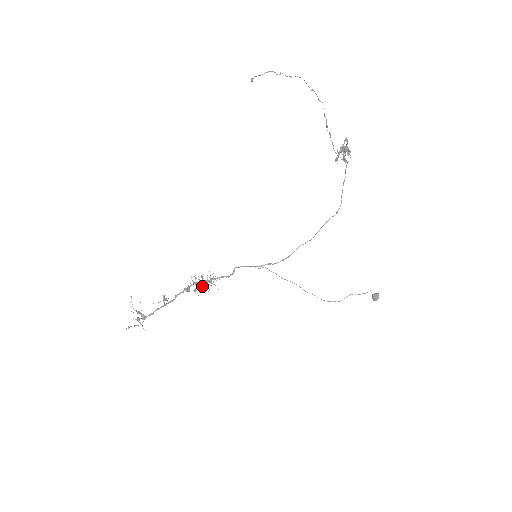
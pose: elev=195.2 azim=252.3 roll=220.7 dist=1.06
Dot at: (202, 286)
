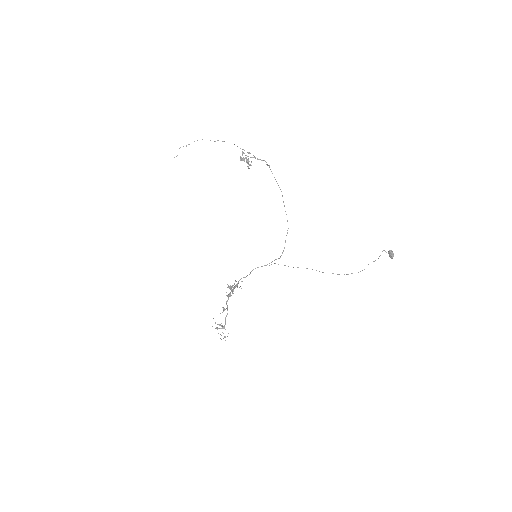
Dot at: (230, 289)
